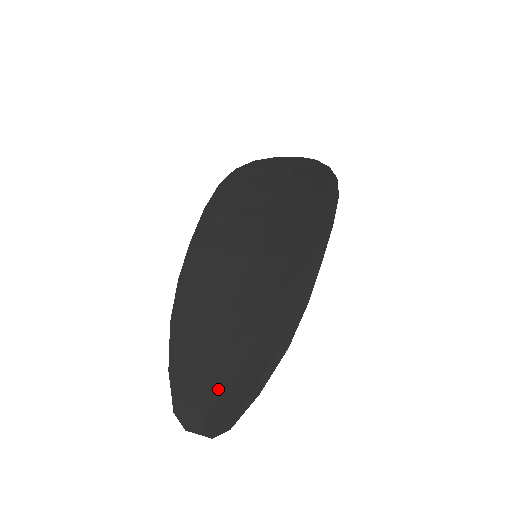
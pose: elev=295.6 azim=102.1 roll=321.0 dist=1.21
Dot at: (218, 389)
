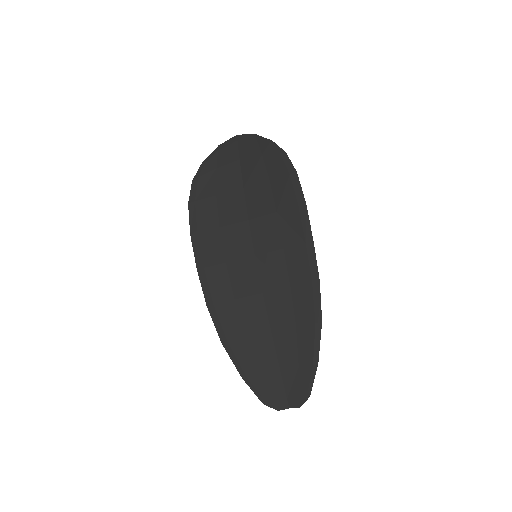
Dot at: (285, 373)
